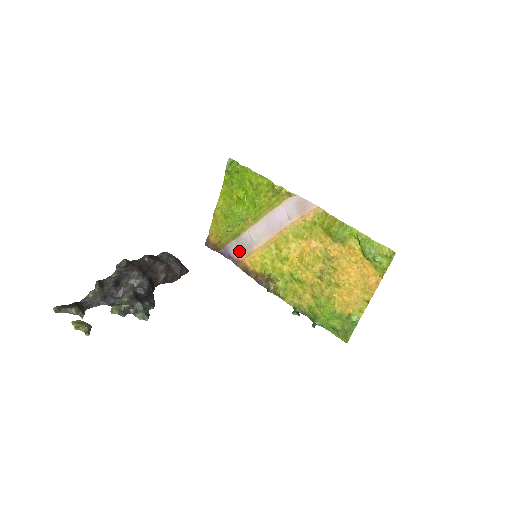
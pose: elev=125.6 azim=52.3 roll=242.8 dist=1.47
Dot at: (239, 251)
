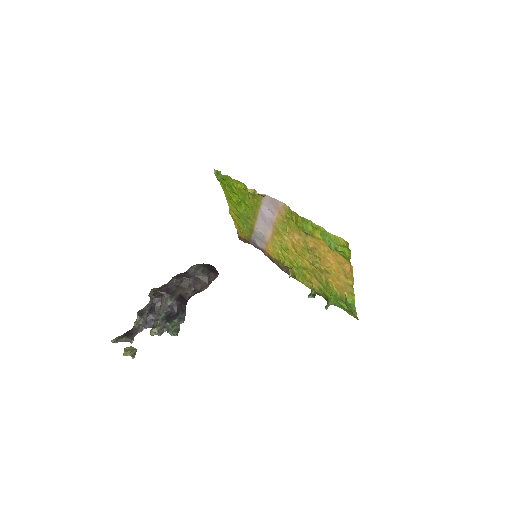
Dot at: (260, 243)
